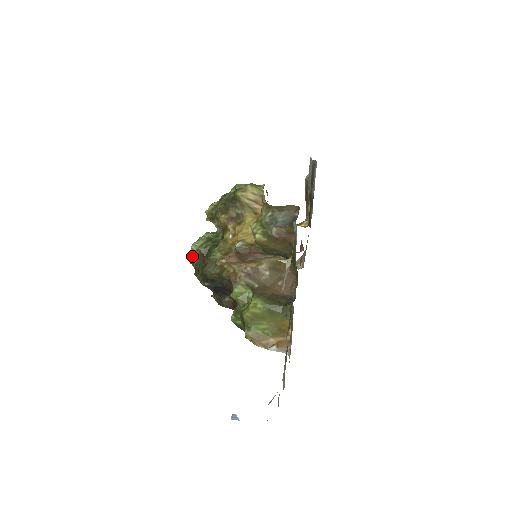
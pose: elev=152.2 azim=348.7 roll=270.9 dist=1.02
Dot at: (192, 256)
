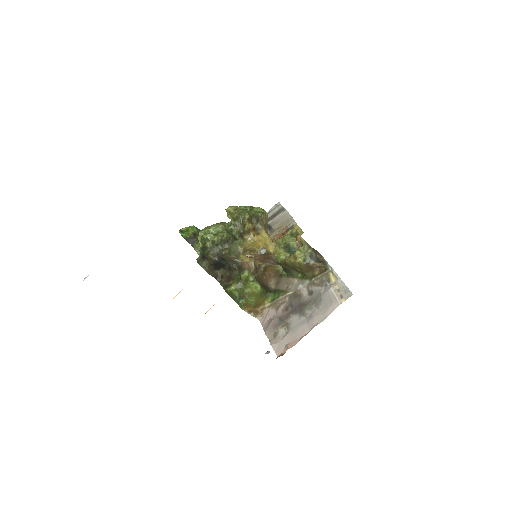
Dot at: (209, 236)
